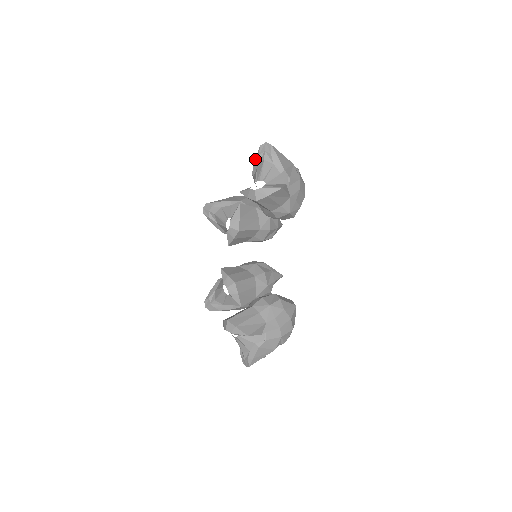
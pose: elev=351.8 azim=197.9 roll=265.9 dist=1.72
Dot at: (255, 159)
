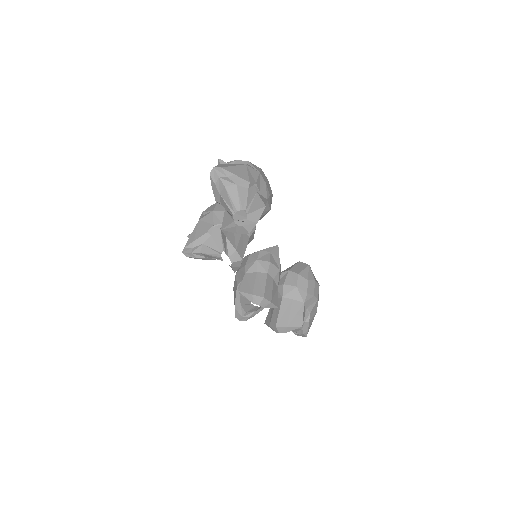
Dot at: (212, 188)
